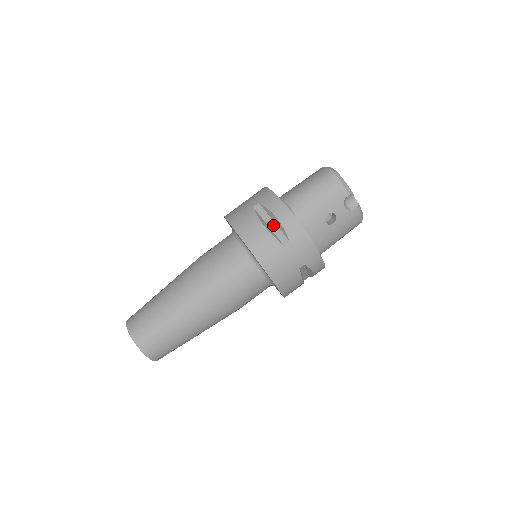
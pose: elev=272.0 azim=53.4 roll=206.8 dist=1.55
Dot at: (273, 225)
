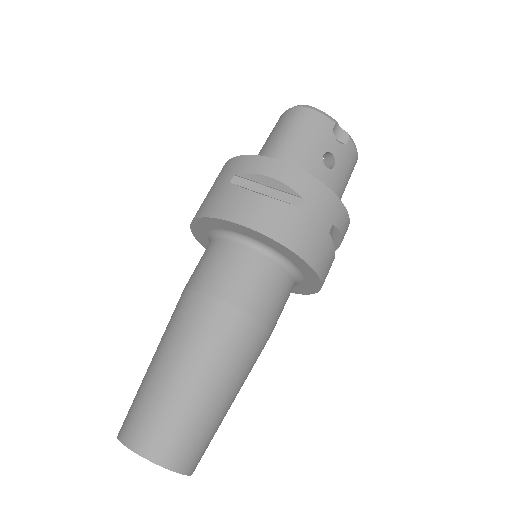
Dot at: (269, 191)
